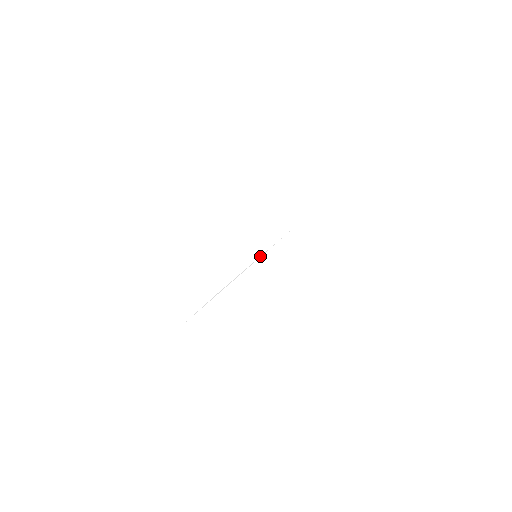
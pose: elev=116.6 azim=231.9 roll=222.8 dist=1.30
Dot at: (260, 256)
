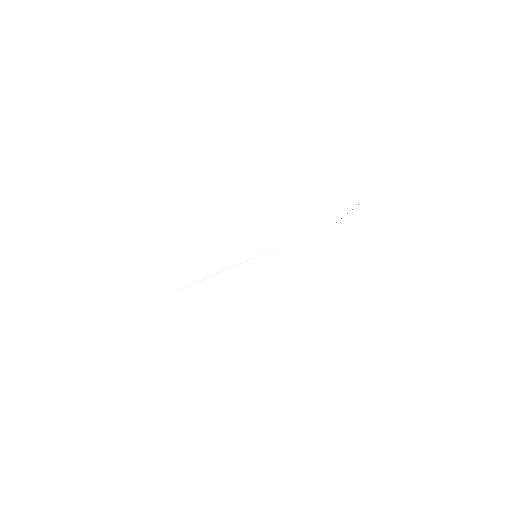
Dot at: occluded
